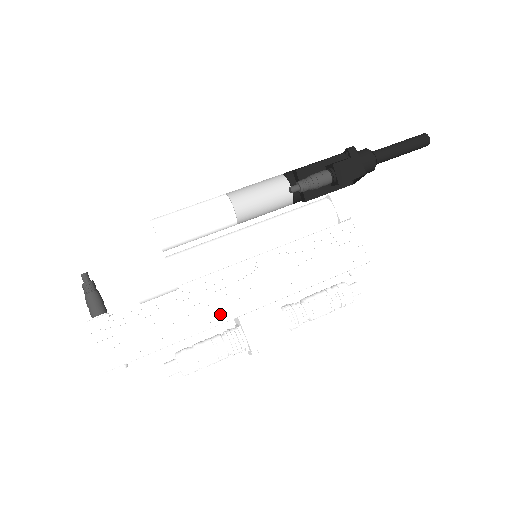
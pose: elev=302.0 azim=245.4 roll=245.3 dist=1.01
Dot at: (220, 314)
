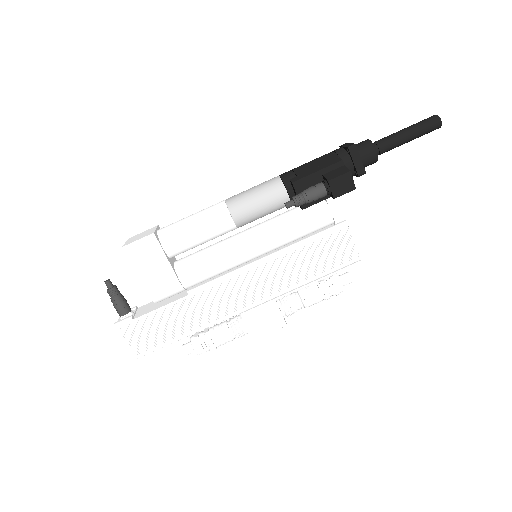
Dot at: (225, 312)
